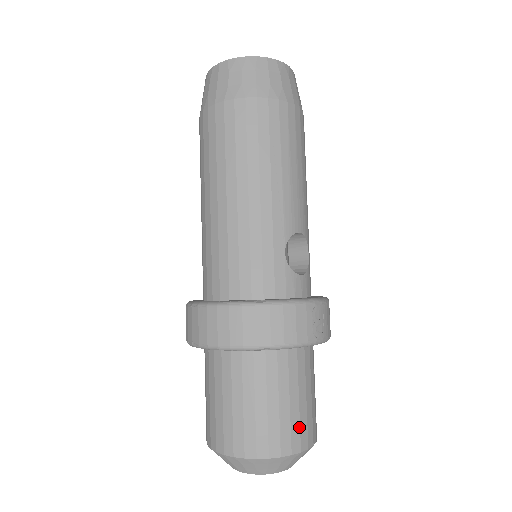
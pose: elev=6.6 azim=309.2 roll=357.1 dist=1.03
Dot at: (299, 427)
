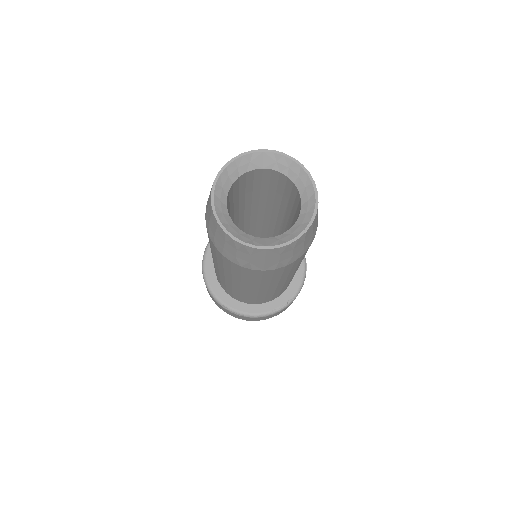
Dot at: occluded
